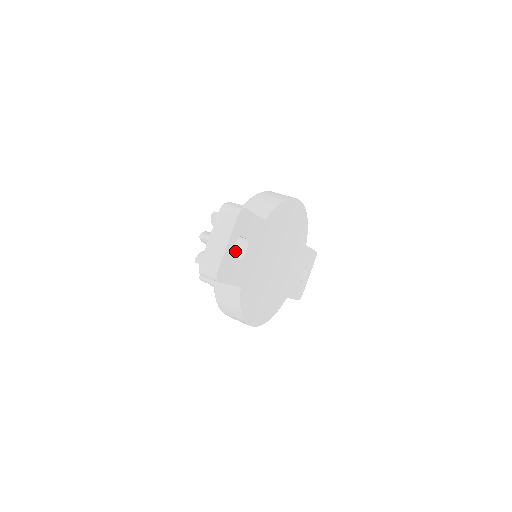
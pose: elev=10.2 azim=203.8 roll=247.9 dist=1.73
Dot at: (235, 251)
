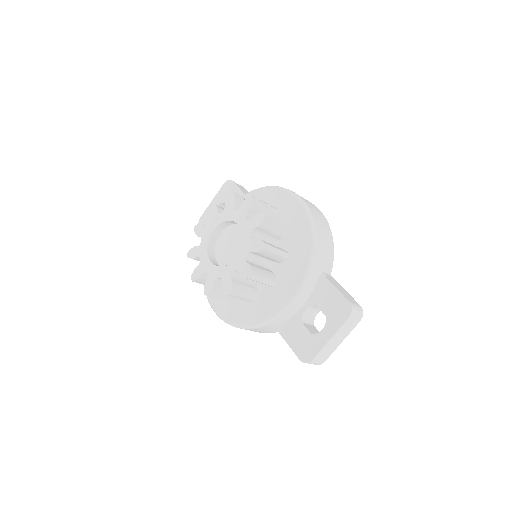
Dot at: (309, 315)
